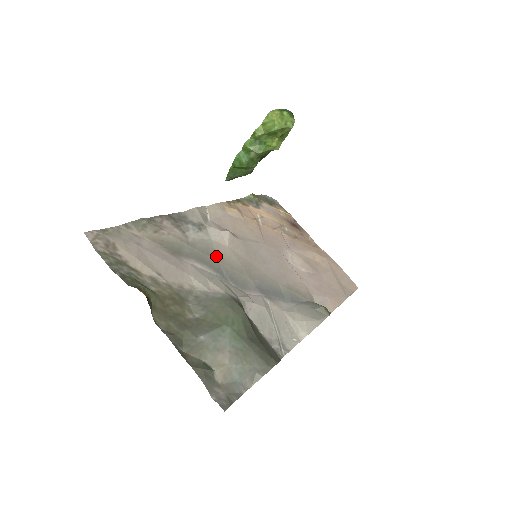
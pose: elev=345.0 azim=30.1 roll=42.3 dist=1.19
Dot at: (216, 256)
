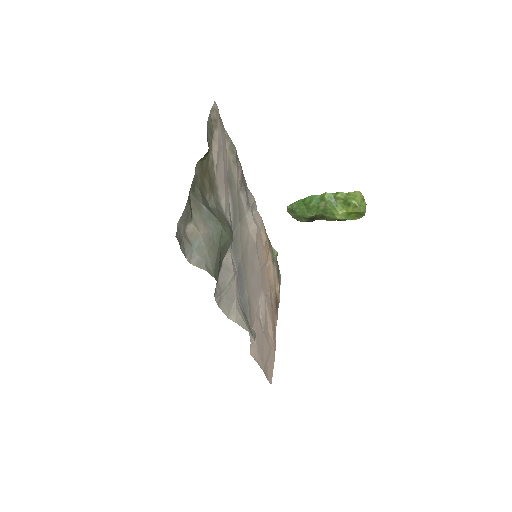
Dot at: (241, 220)
